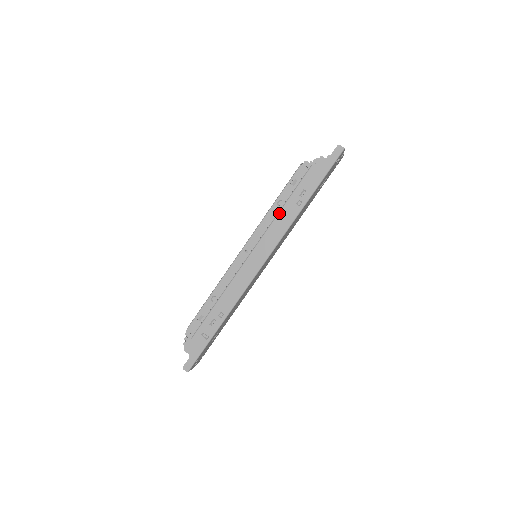
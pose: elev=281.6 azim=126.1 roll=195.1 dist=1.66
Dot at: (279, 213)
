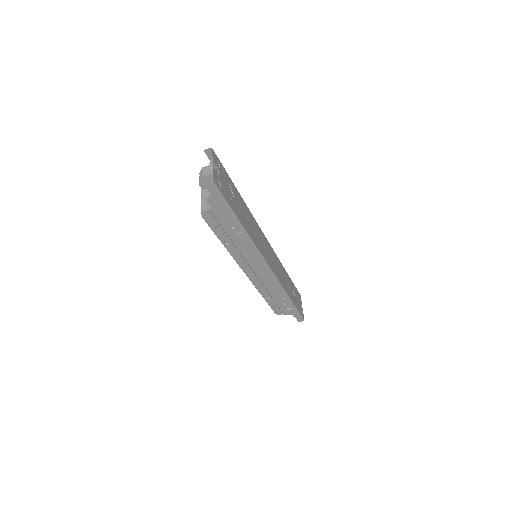
Dot at: (236, 246)
